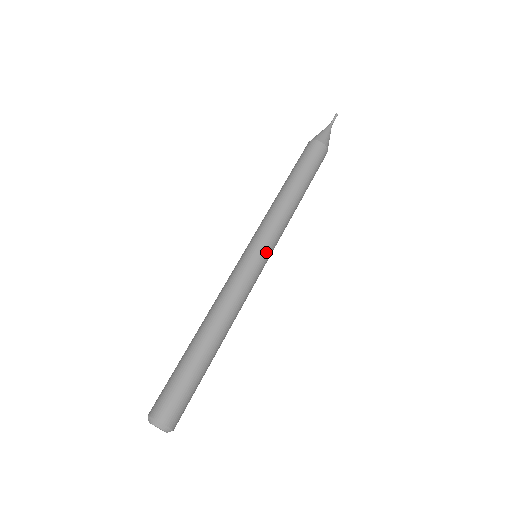
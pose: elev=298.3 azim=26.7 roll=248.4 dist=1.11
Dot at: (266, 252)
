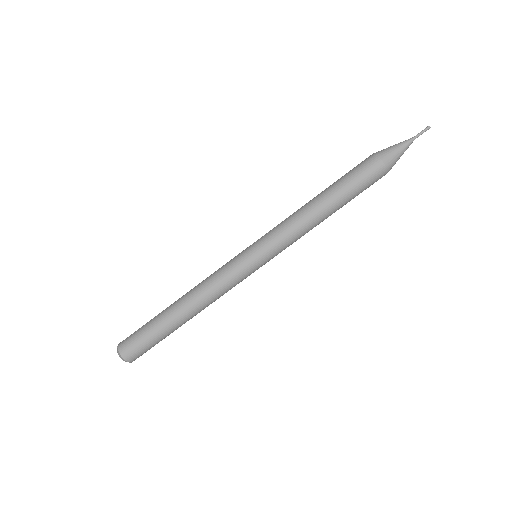
Dot at: (264, 261)
